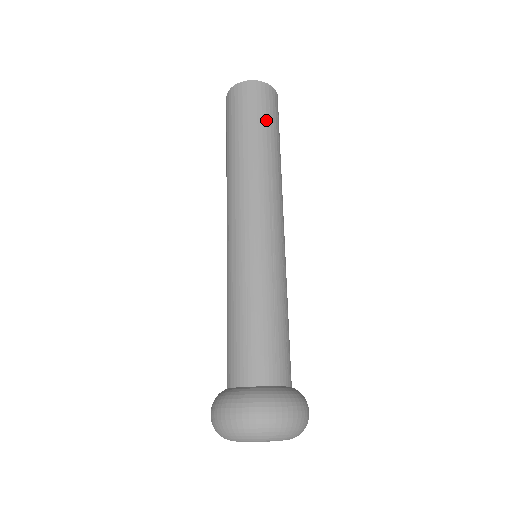
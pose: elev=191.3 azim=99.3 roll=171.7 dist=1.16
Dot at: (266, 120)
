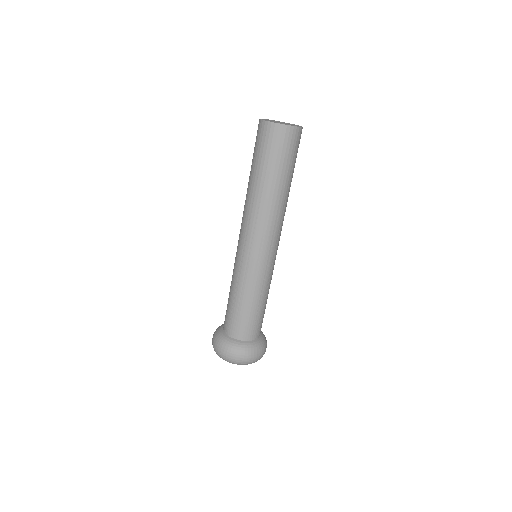
Dot at: (275, 163)
